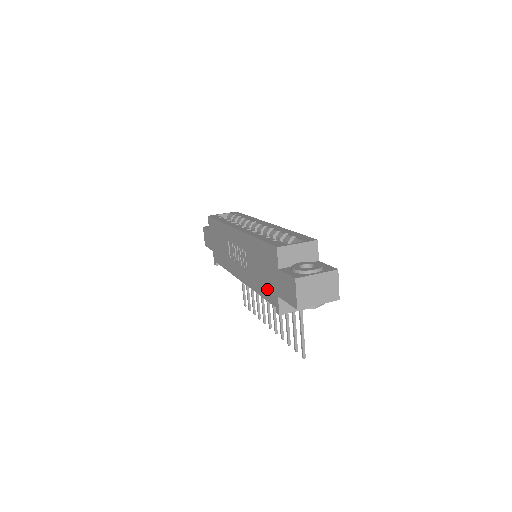
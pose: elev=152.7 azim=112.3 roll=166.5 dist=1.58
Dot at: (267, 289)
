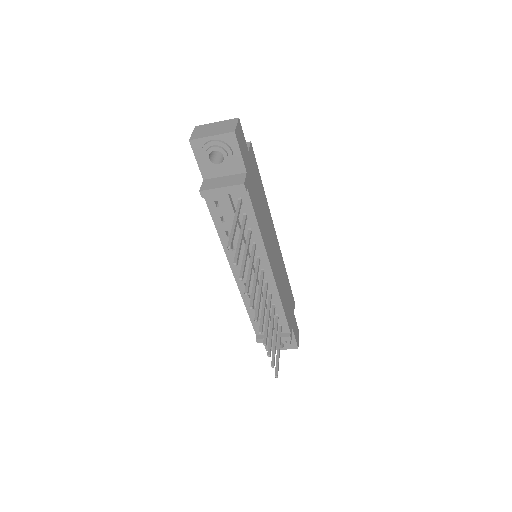
Dot at: occluded
